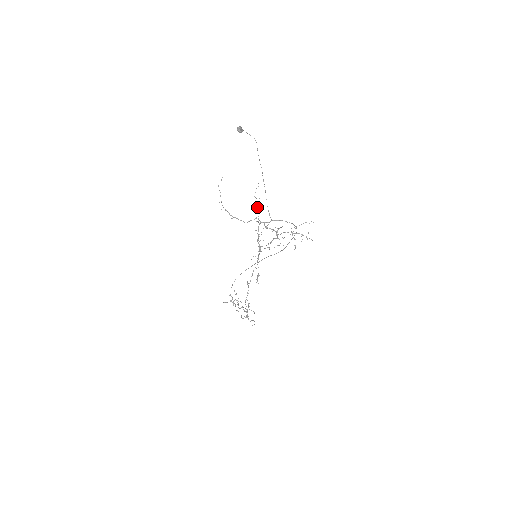
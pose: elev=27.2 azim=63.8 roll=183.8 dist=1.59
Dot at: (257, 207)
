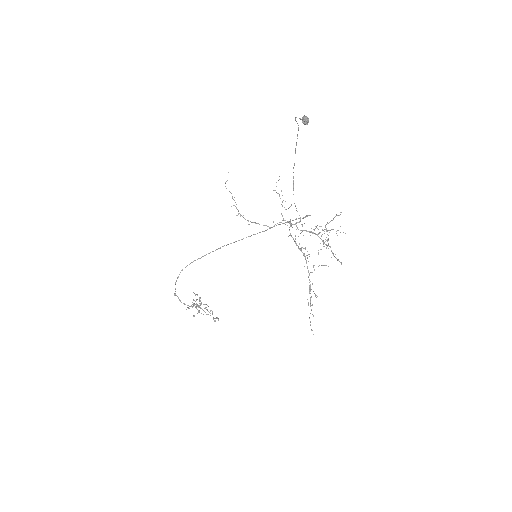
Dot at: (282, 206)
